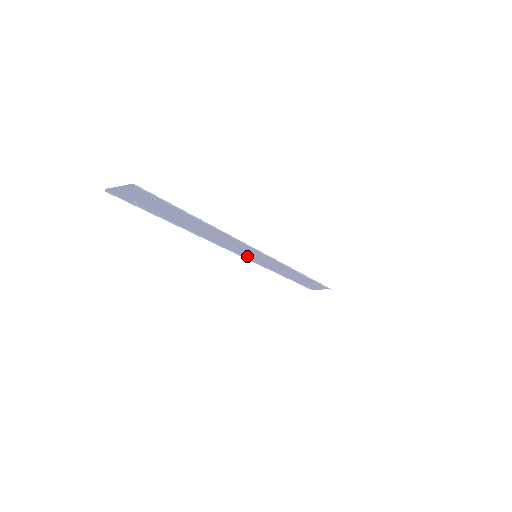
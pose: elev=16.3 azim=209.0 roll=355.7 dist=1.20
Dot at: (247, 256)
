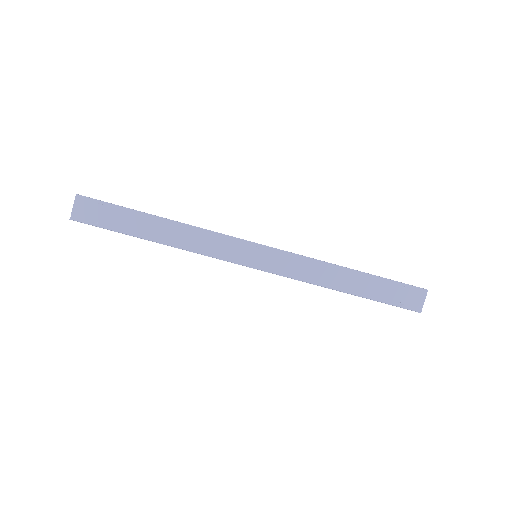
Dot at: (252, 265)
